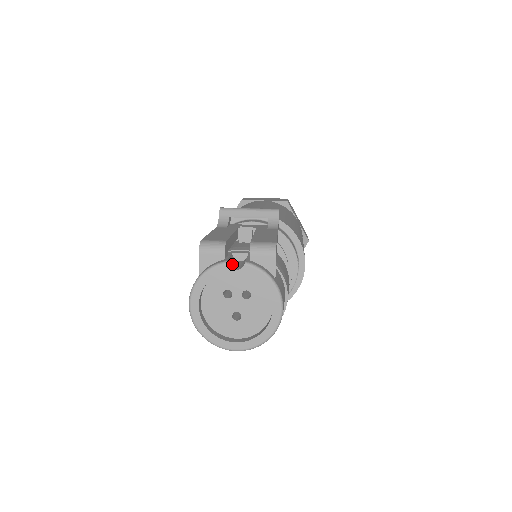
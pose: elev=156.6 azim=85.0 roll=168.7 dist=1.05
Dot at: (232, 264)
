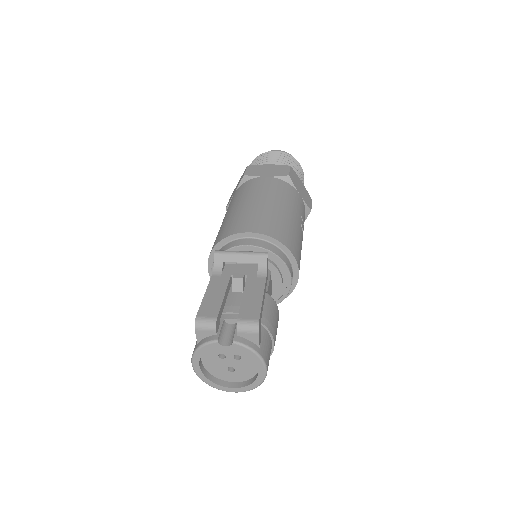
Dot at: (223, 336)
